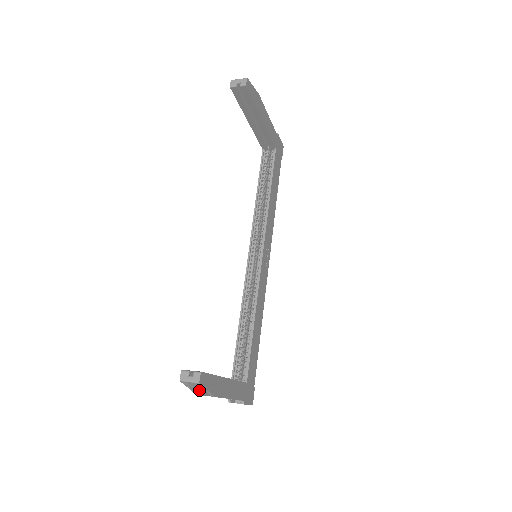
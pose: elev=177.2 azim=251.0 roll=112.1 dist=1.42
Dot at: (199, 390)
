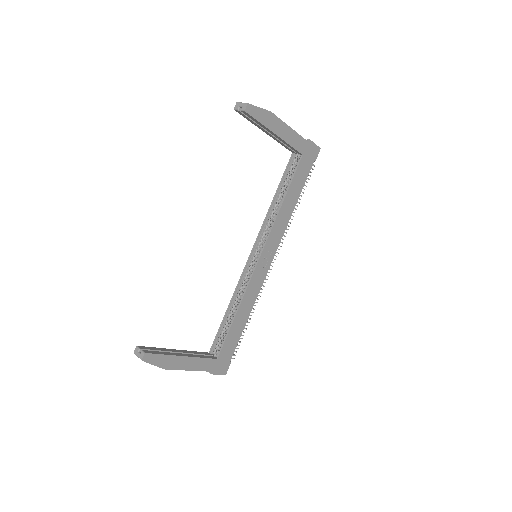
Dot at: occluded
